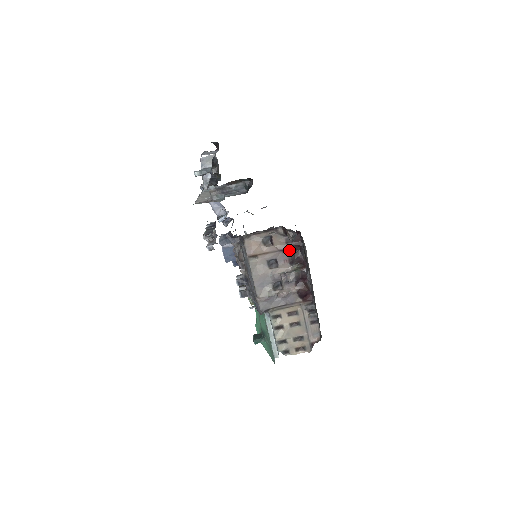
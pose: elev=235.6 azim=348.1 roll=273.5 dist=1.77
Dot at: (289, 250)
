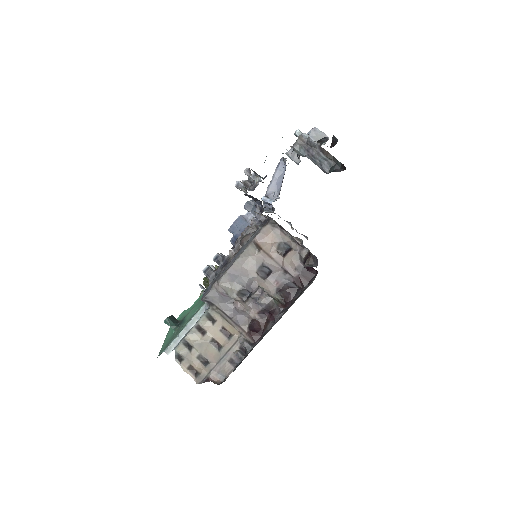
Dot at: (290, 277)
